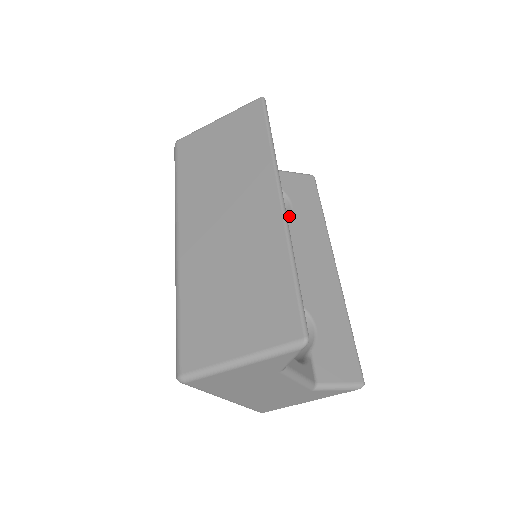
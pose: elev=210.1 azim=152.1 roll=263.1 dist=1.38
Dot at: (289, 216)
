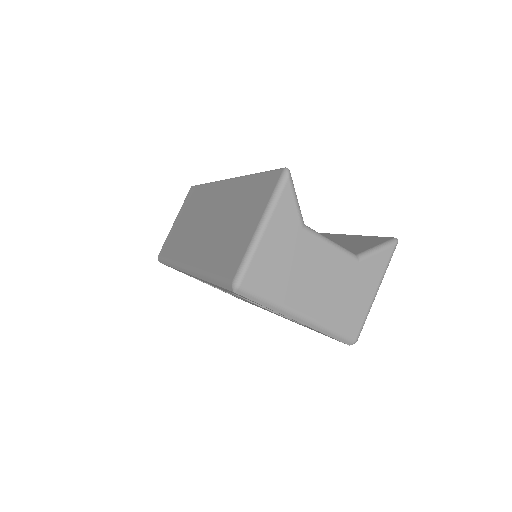
Dot at: occluded
